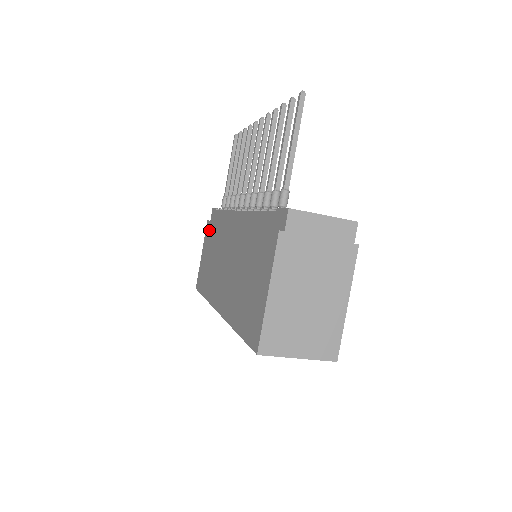
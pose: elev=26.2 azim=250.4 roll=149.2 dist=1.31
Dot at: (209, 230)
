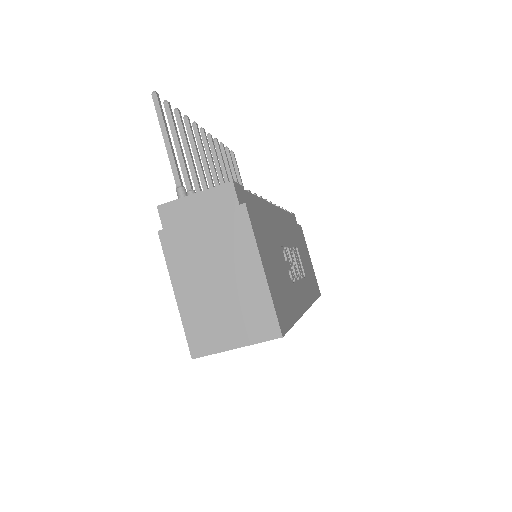
Dot at: occluded
